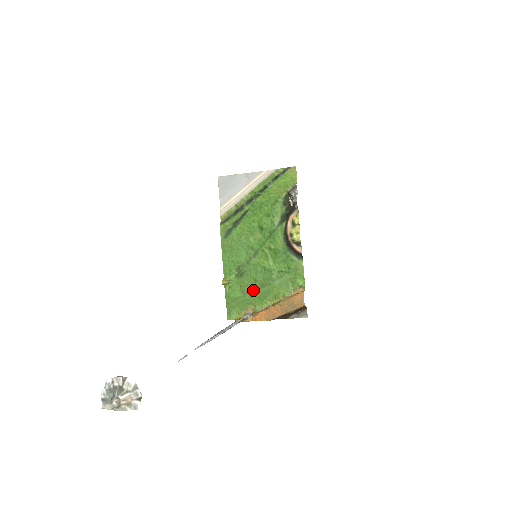
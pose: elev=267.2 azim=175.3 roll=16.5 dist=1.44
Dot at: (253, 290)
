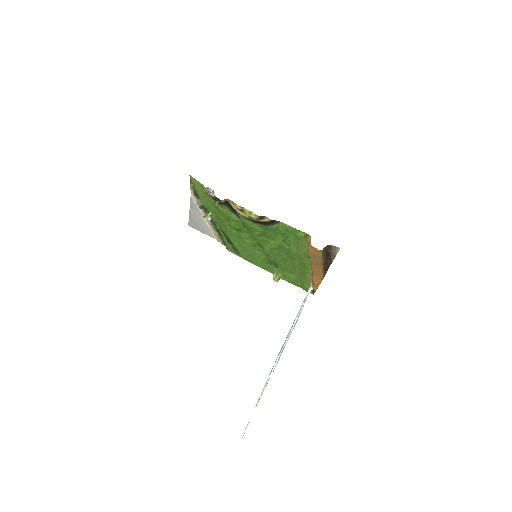
Dot at: (293, 266)
